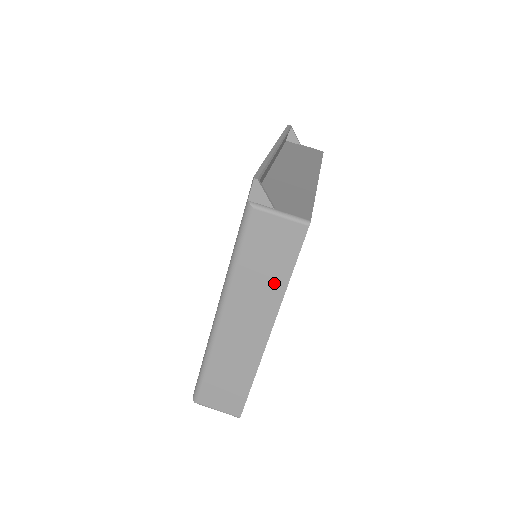
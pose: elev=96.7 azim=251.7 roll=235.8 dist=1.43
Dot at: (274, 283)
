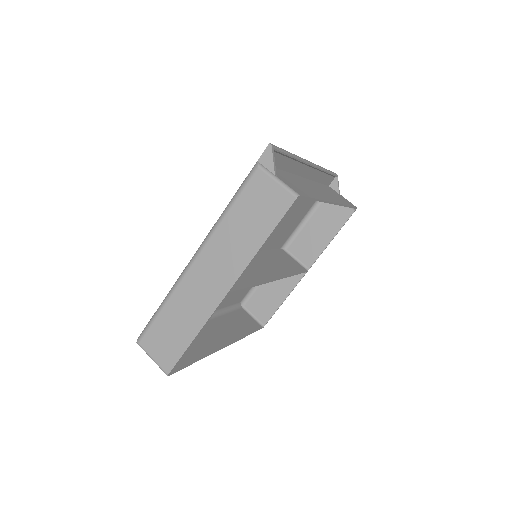
Dot at: (249, 243)
